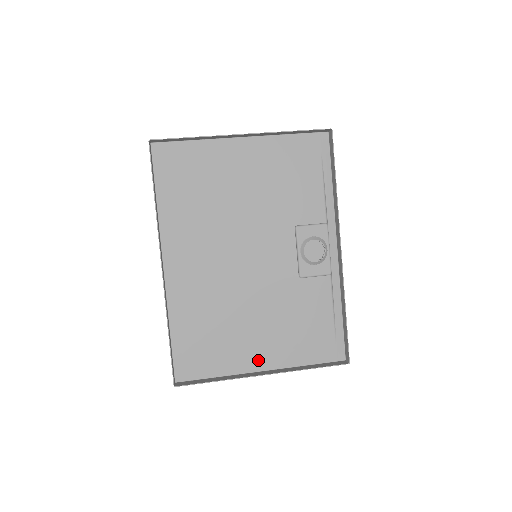
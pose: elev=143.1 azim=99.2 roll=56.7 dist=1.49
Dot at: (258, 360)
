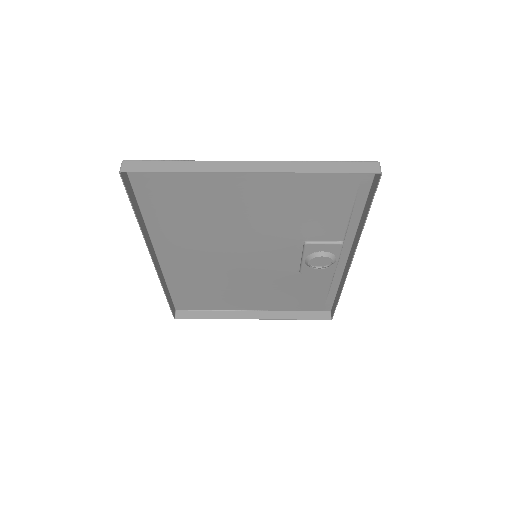
Dot at: (250, 306)
